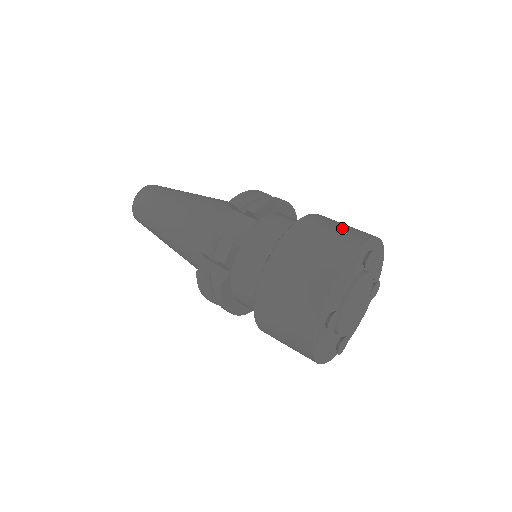
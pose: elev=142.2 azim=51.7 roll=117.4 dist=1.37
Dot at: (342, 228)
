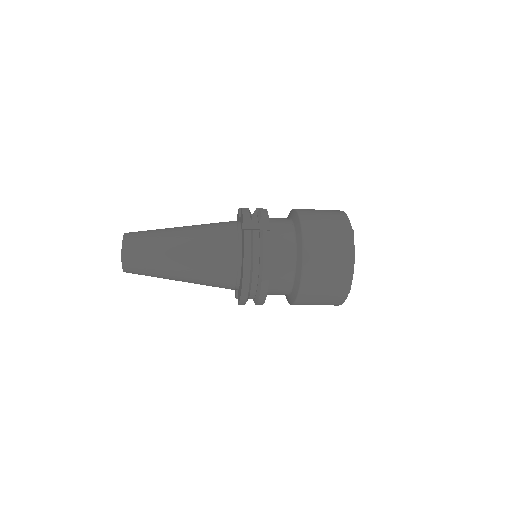
Dot at: occluded
